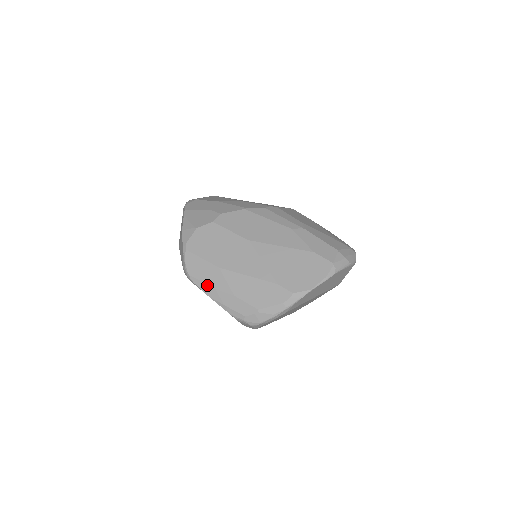
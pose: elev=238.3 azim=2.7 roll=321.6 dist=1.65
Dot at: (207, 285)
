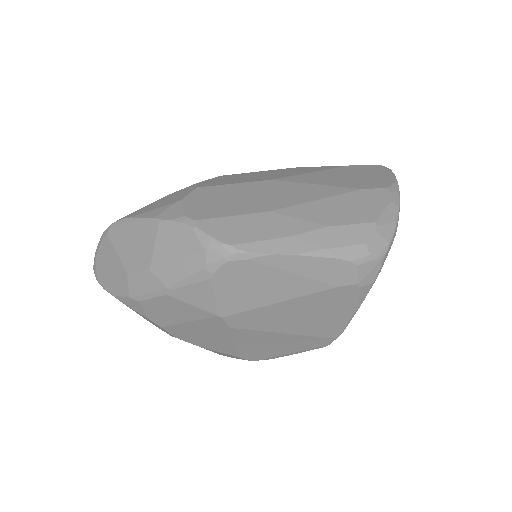
Dot at: (275, 239)
